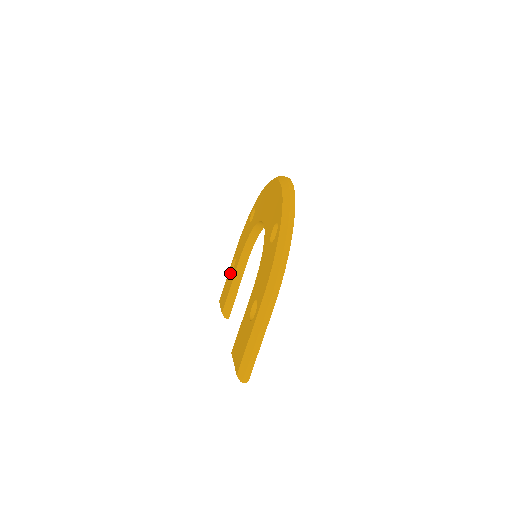
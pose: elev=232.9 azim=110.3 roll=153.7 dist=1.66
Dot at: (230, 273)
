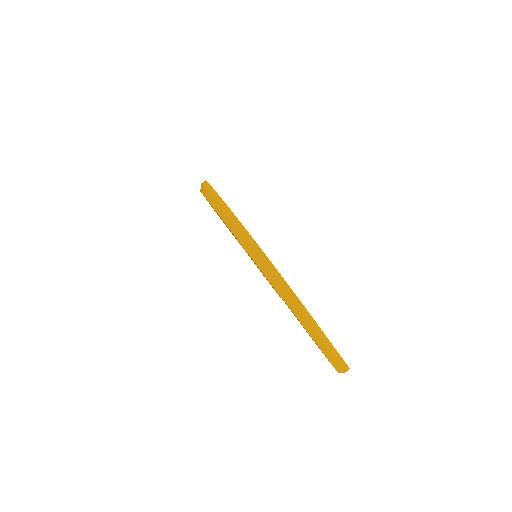
Dot at: occluded
